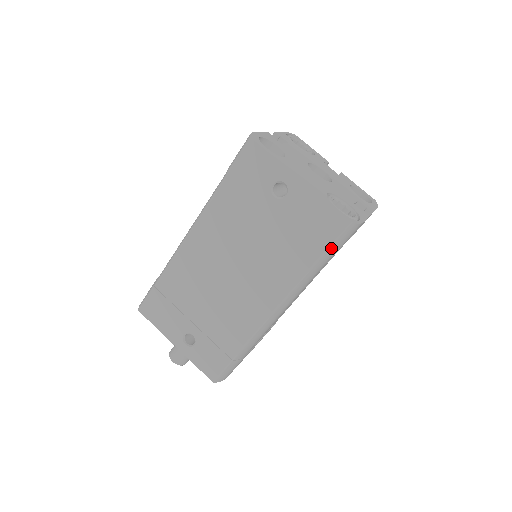
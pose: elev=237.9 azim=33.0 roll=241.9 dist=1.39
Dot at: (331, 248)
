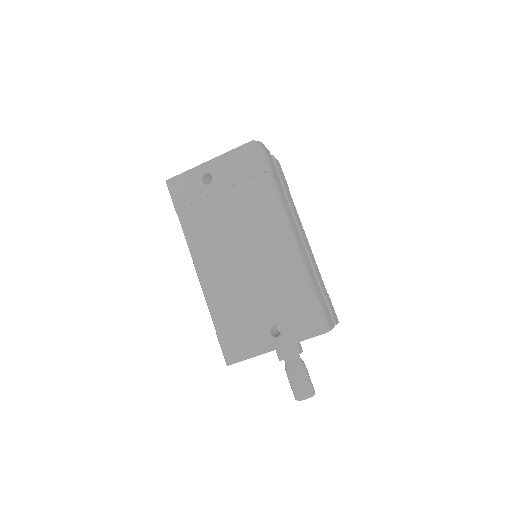
Dot at: (262, 164)
